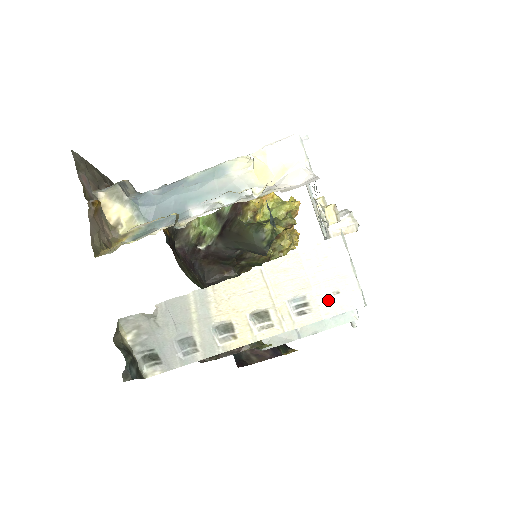
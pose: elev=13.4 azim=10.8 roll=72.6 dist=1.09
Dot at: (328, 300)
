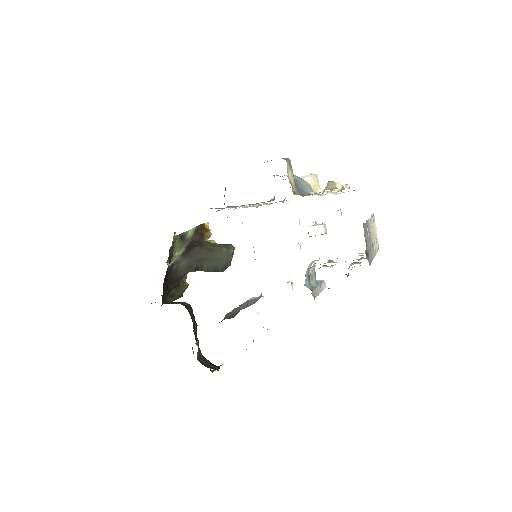
Dot at: occluded
